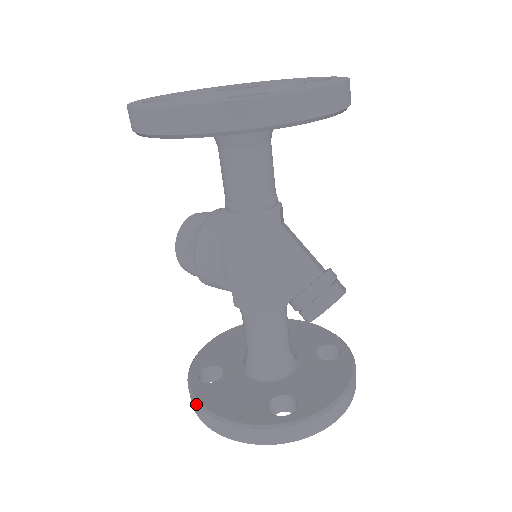
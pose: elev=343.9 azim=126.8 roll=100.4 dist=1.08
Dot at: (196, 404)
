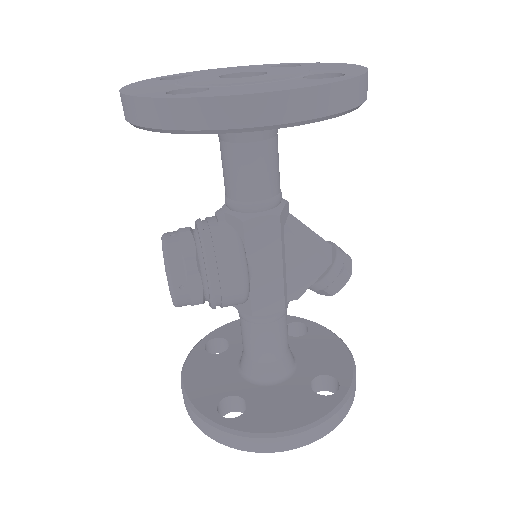
Dot at: (257, 438)
